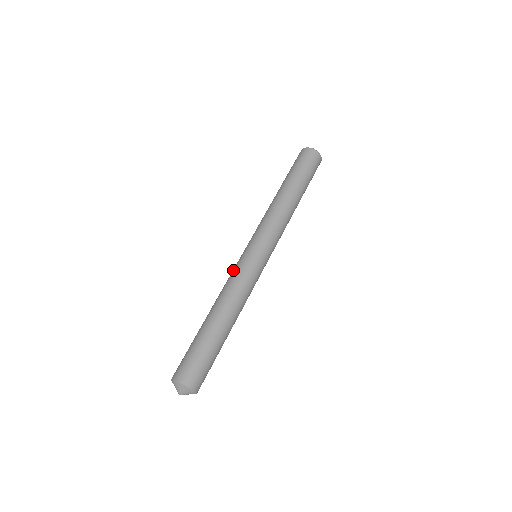
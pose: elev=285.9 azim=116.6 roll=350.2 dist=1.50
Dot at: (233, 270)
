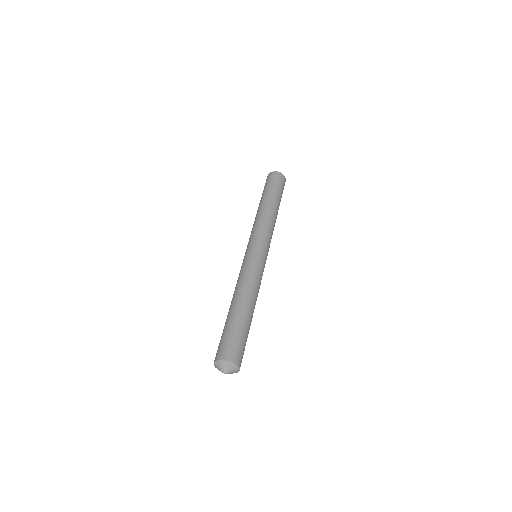
Dot at: (244, 267)
